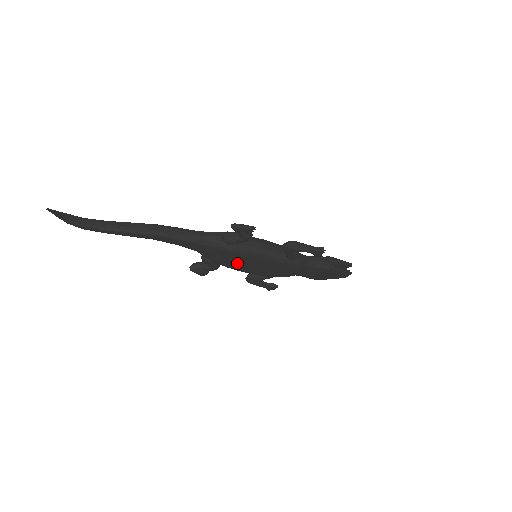
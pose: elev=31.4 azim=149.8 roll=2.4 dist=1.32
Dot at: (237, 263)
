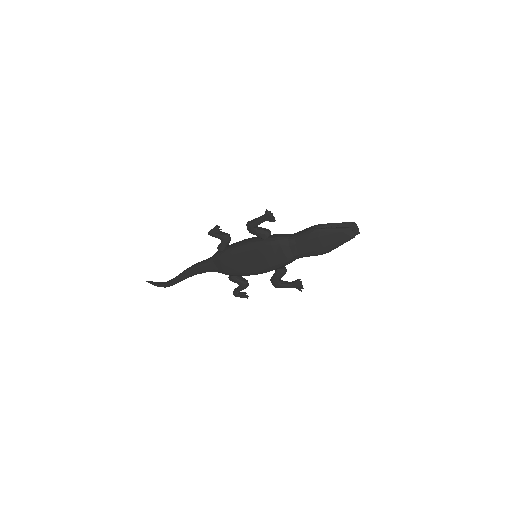
Dot at: (239, 265)
